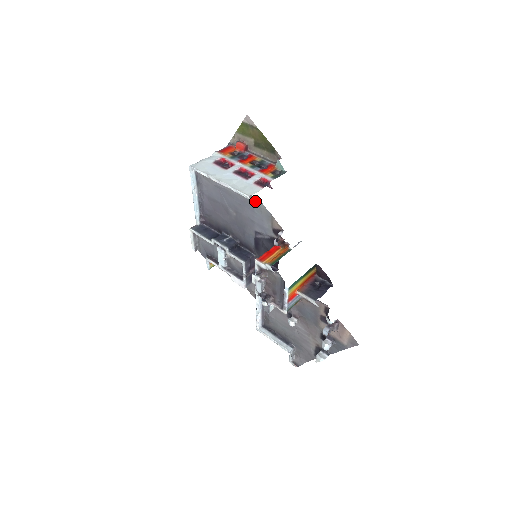
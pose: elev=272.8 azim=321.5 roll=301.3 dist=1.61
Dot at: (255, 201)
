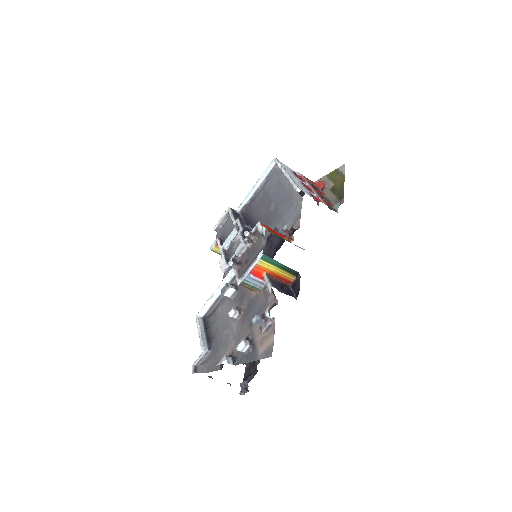
Dot at: (298, 198)
